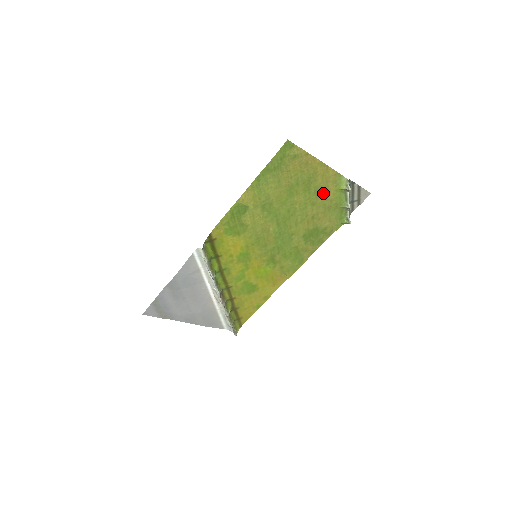
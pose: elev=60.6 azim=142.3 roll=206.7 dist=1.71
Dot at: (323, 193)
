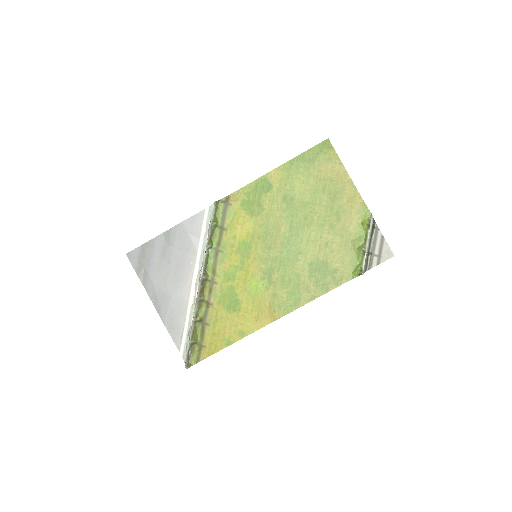
Dot at: (344, 219)
